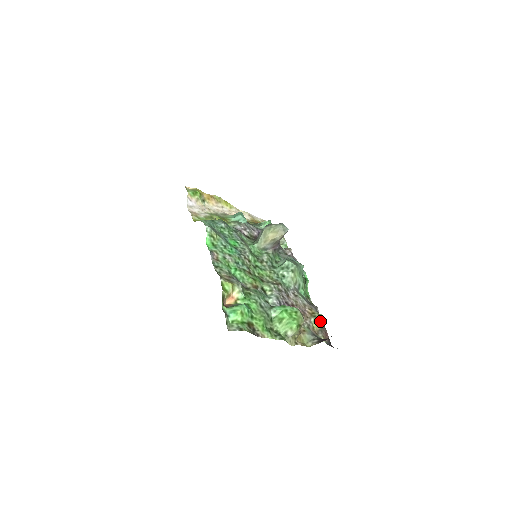
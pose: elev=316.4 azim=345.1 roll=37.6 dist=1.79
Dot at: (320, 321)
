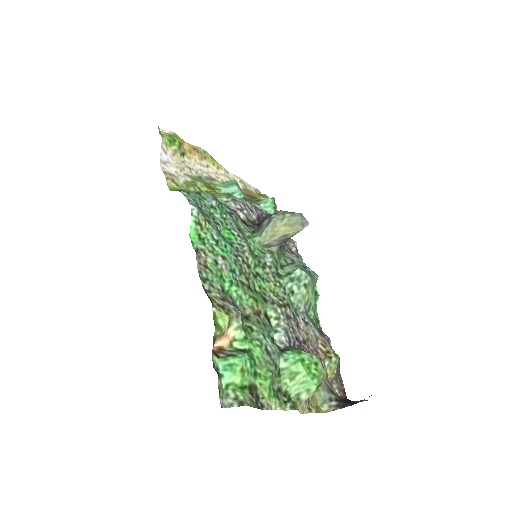
Dot at: (336, 365)
